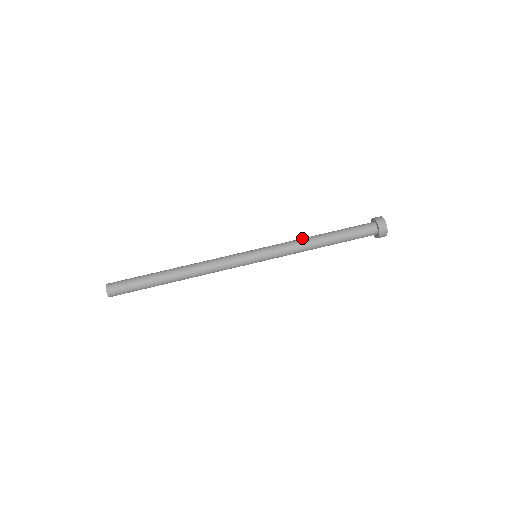
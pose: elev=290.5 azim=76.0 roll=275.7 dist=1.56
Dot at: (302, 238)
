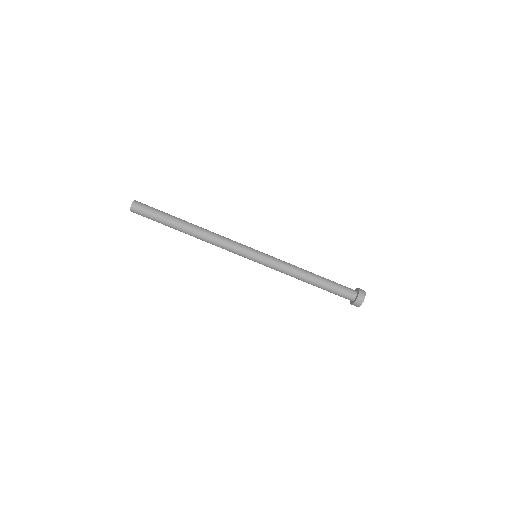
Dot at: occluded
